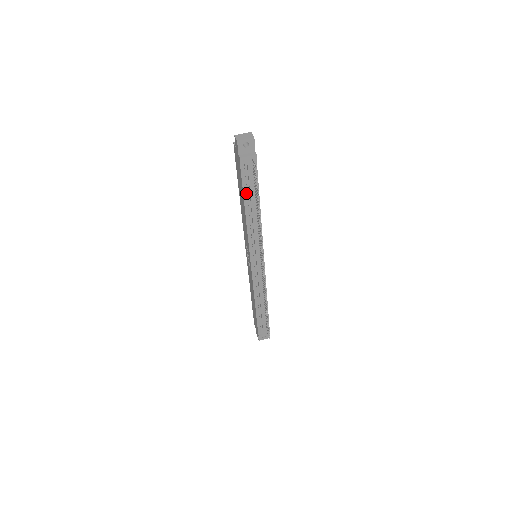
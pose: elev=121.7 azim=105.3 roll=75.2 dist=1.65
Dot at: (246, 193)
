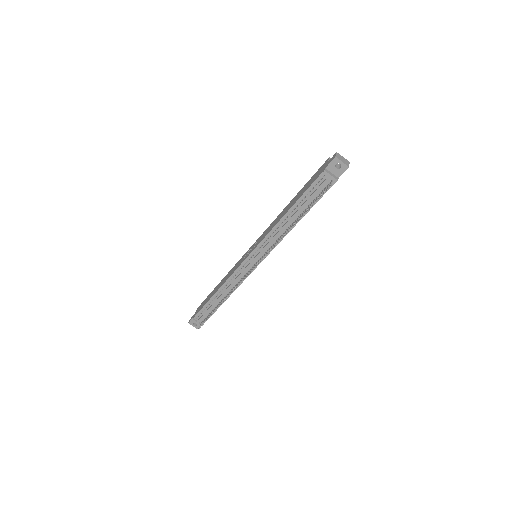
Dot at: (301, 201)
